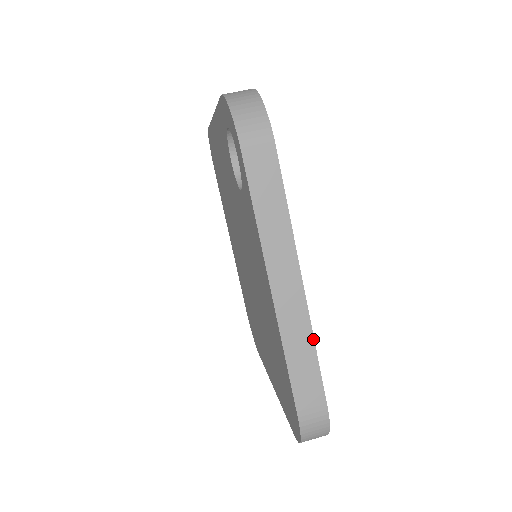
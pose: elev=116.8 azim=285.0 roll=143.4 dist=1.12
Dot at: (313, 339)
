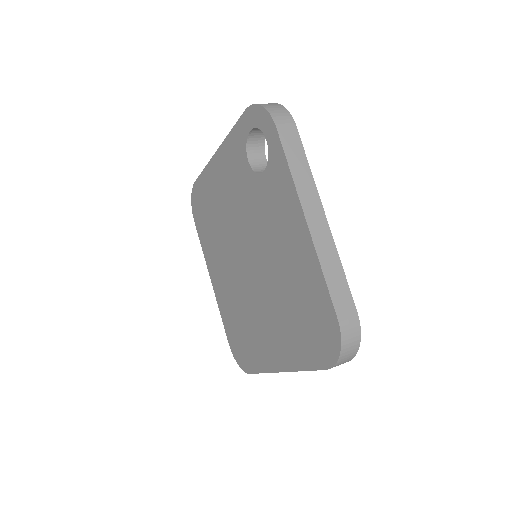
Dot at: (339, 258)
